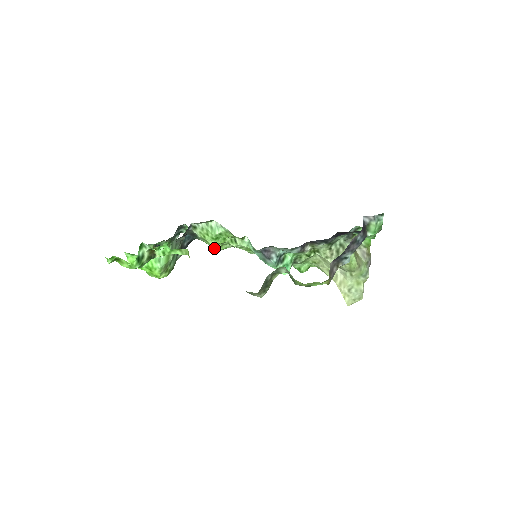
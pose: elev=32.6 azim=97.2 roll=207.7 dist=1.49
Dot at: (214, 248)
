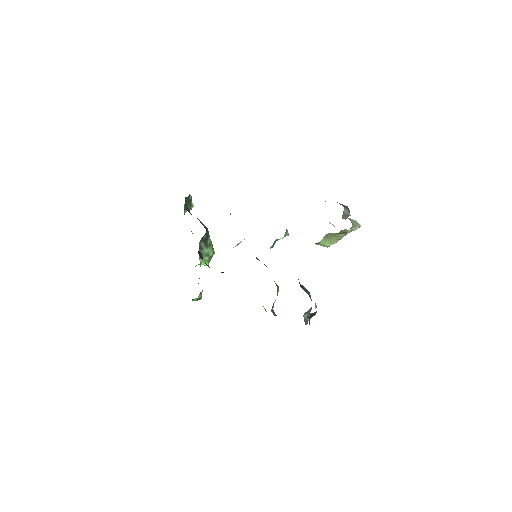
Dot at: occluded
